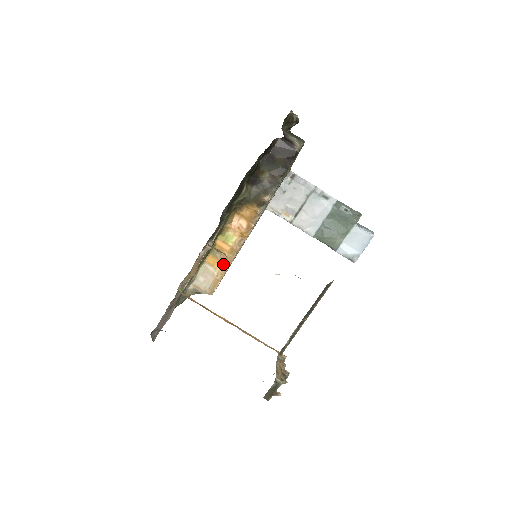
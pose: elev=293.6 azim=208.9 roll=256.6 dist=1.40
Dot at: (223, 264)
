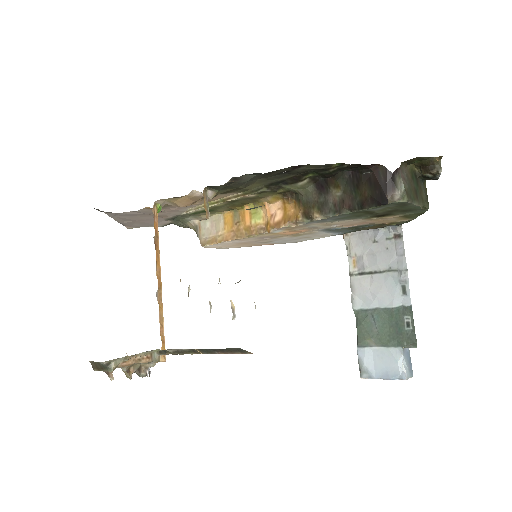
Dot at: (232, 232)
